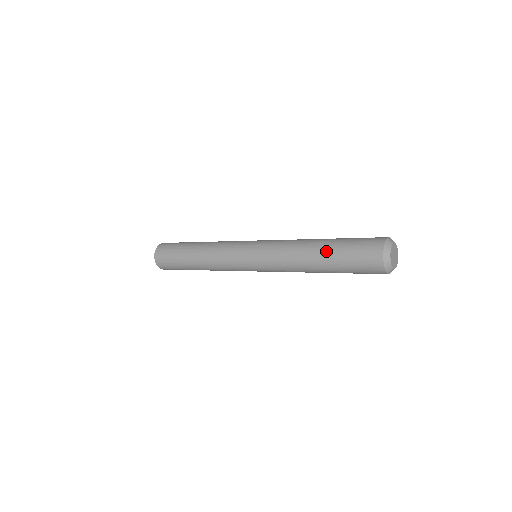
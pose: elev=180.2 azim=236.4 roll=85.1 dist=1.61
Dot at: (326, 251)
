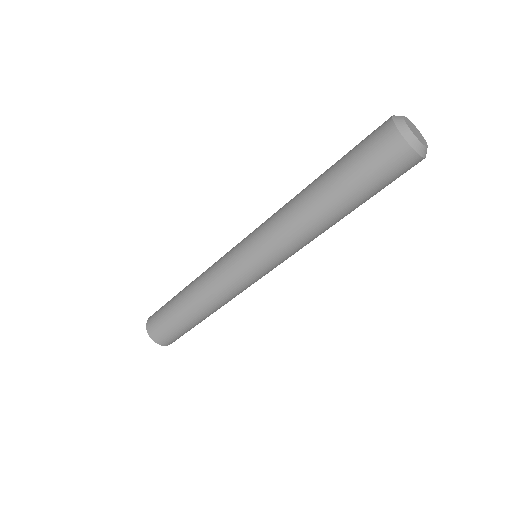
Dot at: (326, 170)
